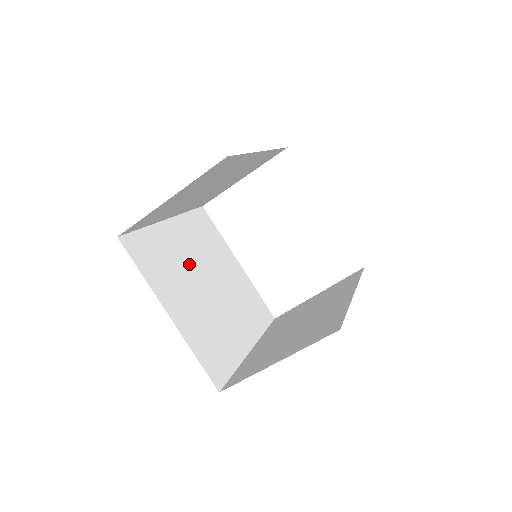
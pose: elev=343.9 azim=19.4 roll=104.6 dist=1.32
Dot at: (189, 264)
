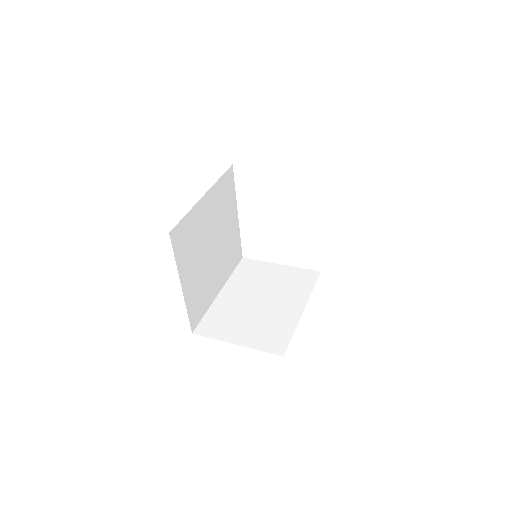
Dot at: (206, 234)
